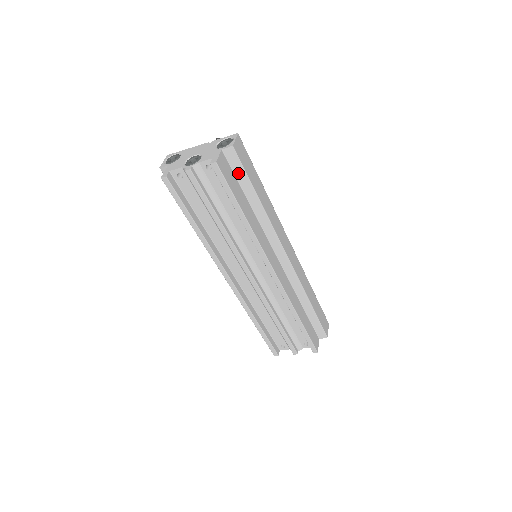
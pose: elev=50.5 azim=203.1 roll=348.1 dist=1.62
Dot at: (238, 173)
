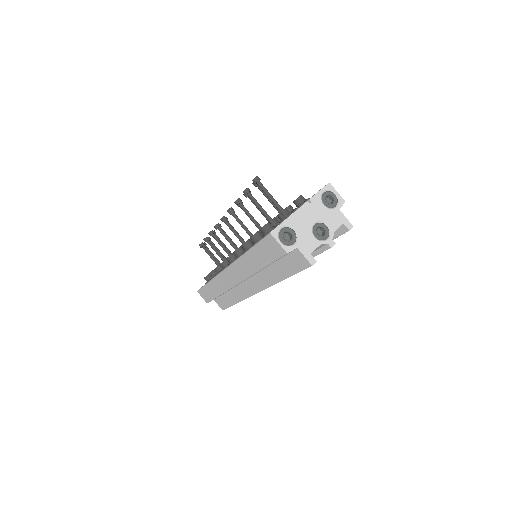
Dot at: occluded
